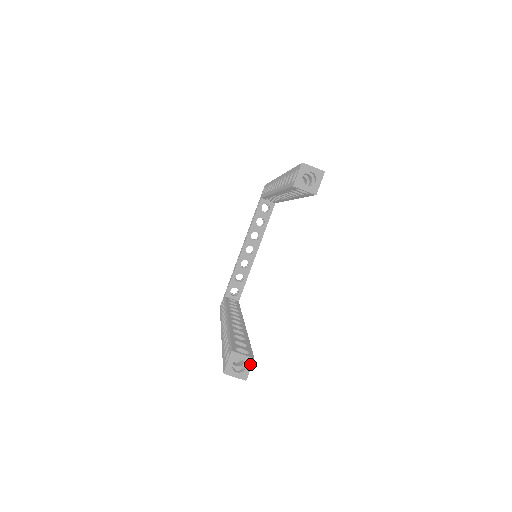
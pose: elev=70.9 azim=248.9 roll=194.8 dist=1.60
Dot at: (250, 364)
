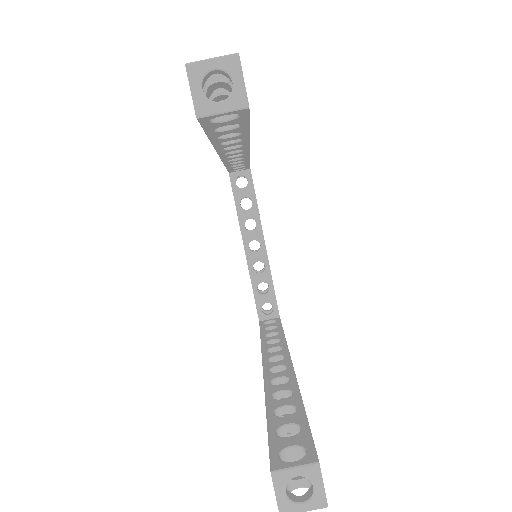
Dot at: (317, 476)
